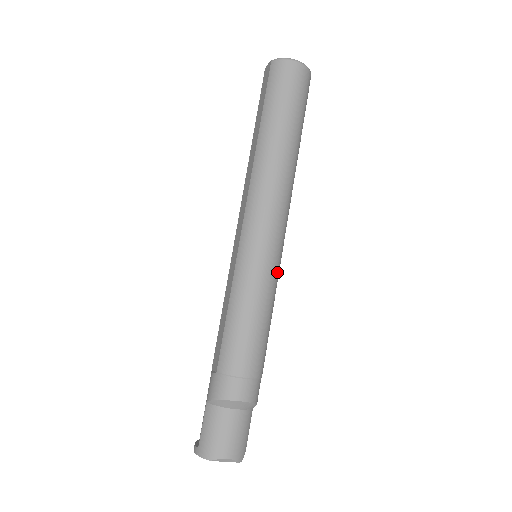
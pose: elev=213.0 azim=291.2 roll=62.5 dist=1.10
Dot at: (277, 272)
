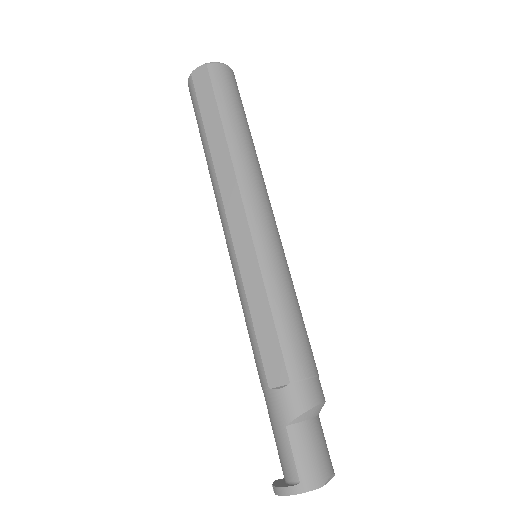
Dot at: occluded
